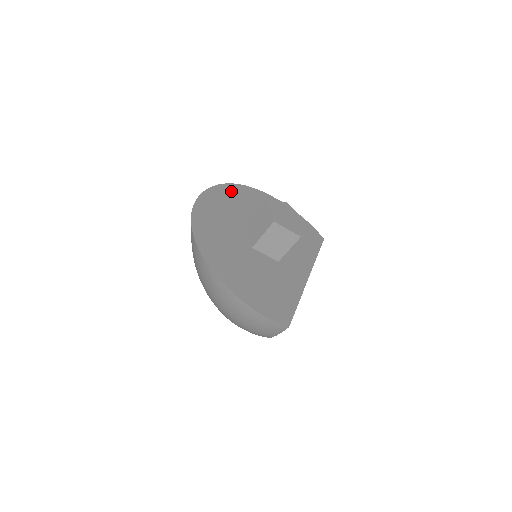
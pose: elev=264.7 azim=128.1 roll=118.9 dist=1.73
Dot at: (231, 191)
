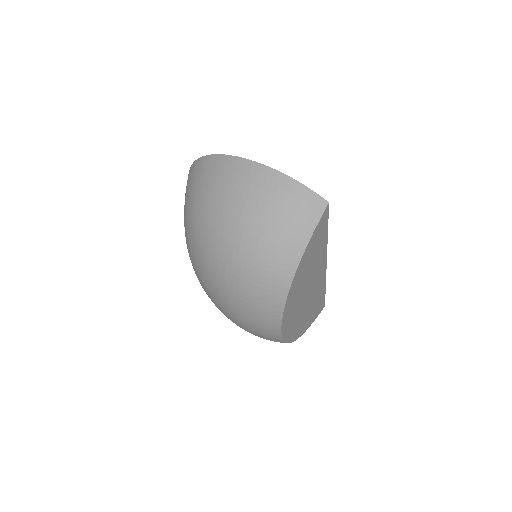
Dot at: occluded
